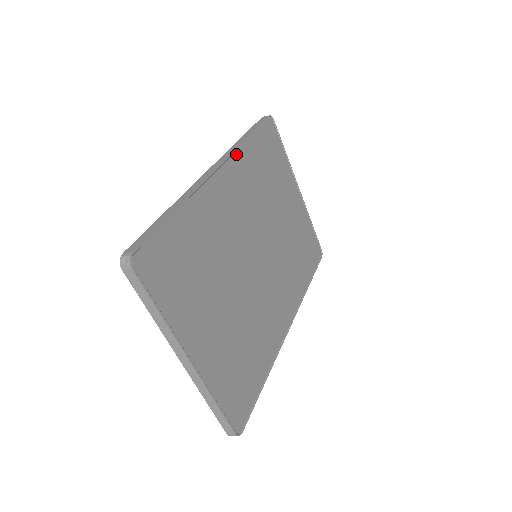
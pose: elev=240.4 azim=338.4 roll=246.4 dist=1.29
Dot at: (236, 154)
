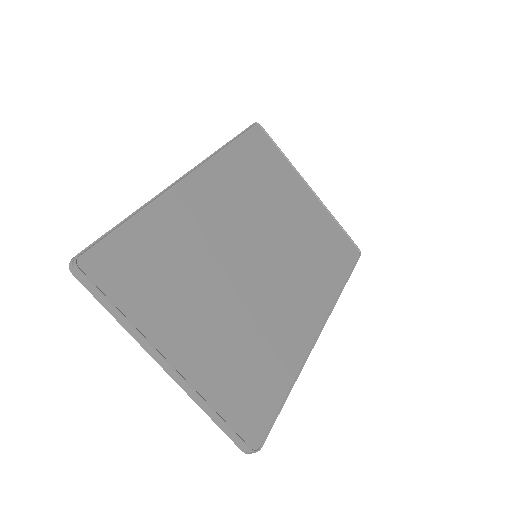
Dot at: (212, 160)
